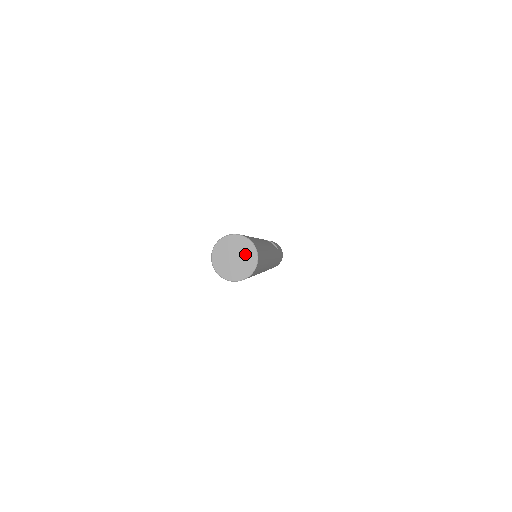
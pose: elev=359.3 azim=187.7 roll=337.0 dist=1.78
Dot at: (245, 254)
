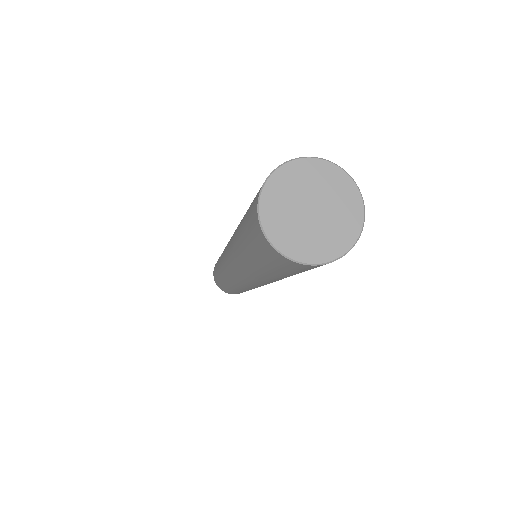
Dot at: (321, 186)
